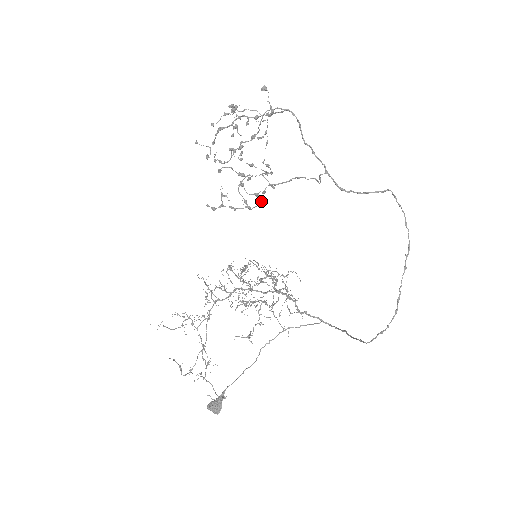
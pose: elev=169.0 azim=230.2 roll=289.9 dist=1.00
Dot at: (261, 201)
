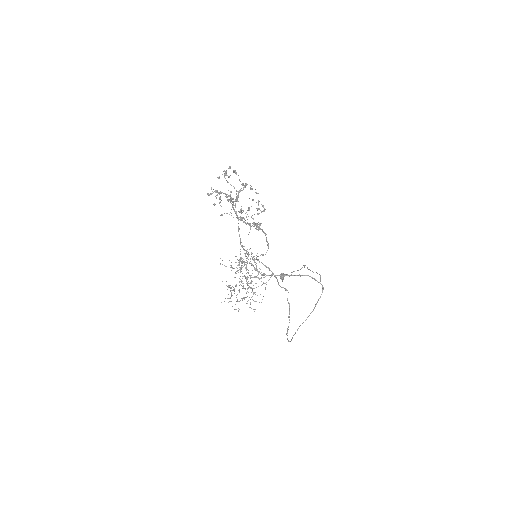
Dot at: (259, 225)
